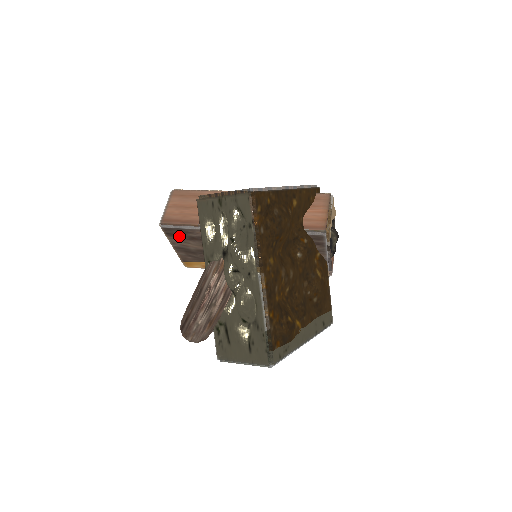
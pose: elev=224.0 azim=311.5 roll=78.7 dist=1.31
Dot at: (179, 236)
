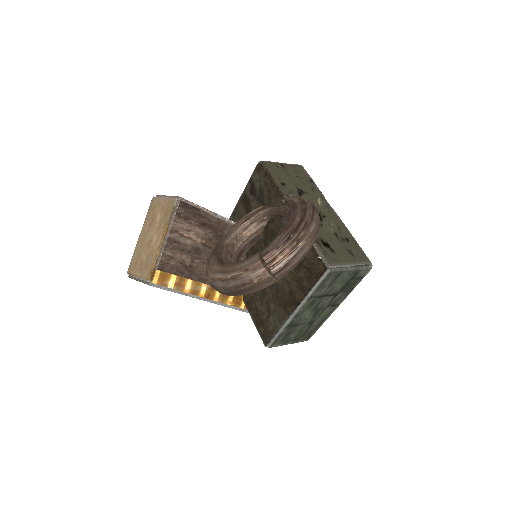
Dot at: (189, 219)
